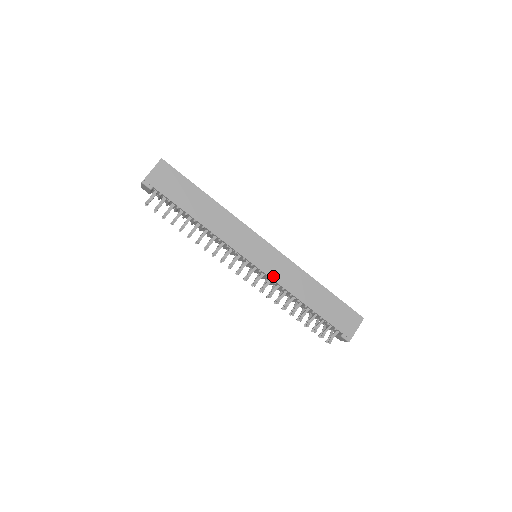
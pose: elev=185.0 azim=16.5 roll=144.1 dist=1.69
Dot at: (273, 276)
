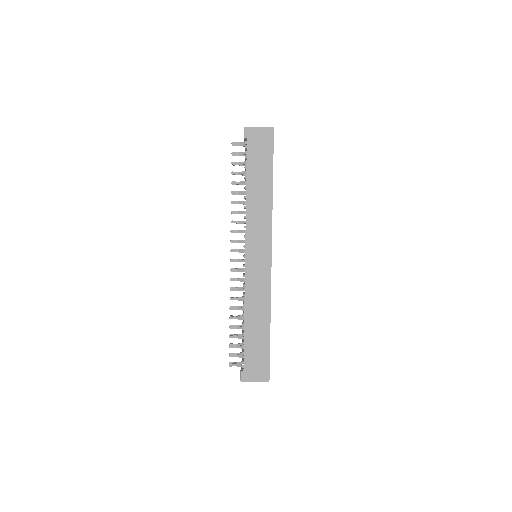
Dot at: (248, 279)
